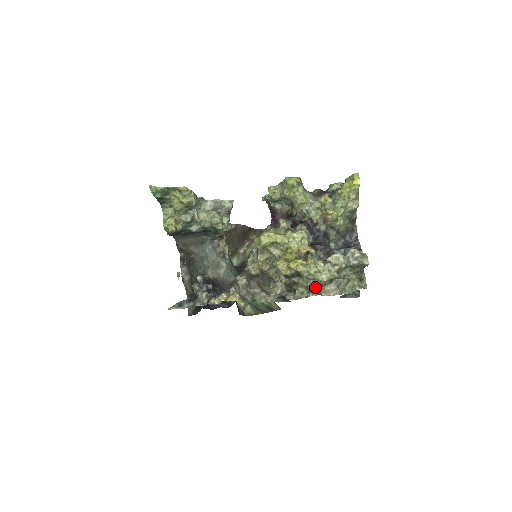
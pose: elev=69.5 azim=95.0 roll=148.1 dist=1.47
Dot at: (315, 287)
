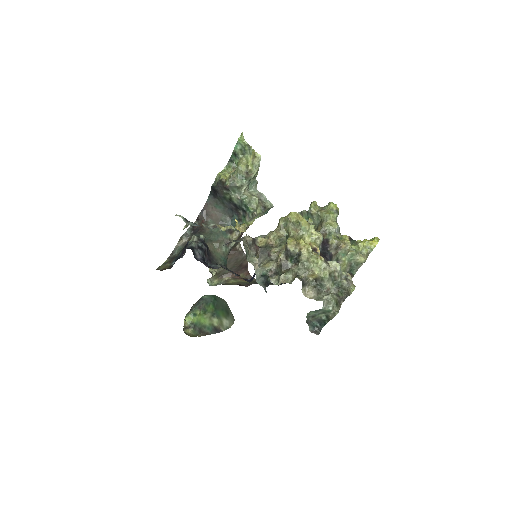
Dot at: (303, 276)
